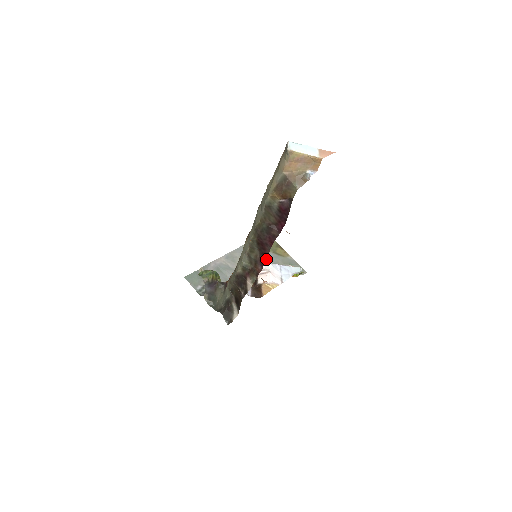
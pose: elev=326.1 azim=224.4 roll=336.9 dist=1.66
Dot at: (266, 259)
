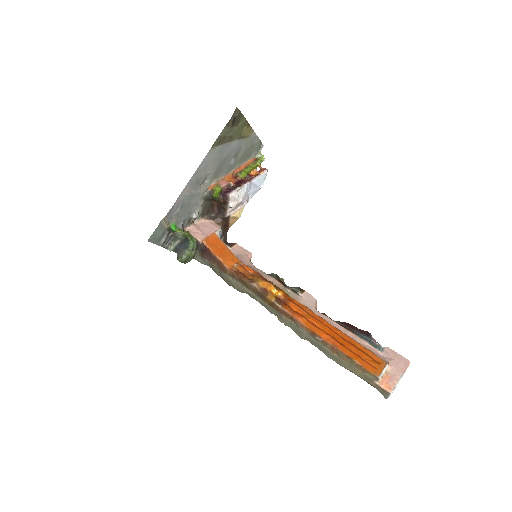
Dot at: occluded
